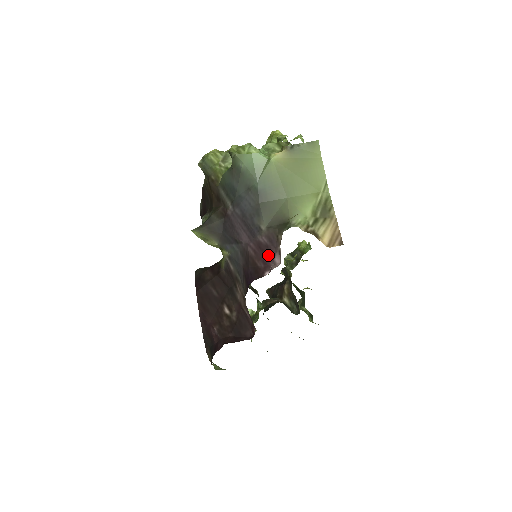
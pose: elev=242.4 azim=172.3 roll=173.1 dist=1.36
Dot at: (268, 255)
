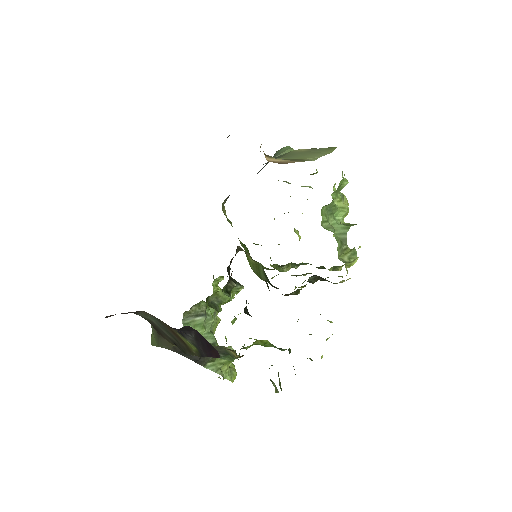
Dot at: occluded
